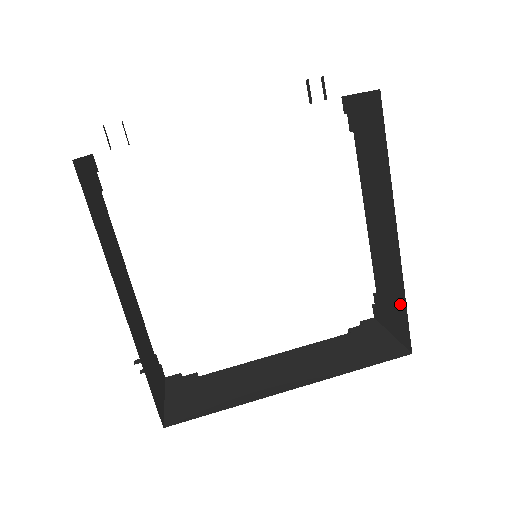
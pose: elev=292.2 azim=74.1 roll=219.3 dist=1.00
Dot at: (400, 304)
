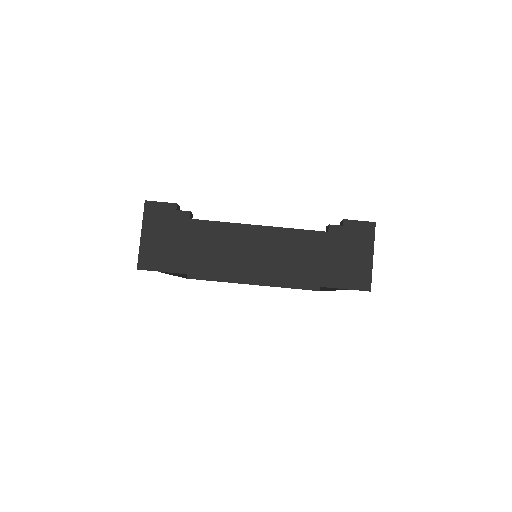
Dot at: occluded
